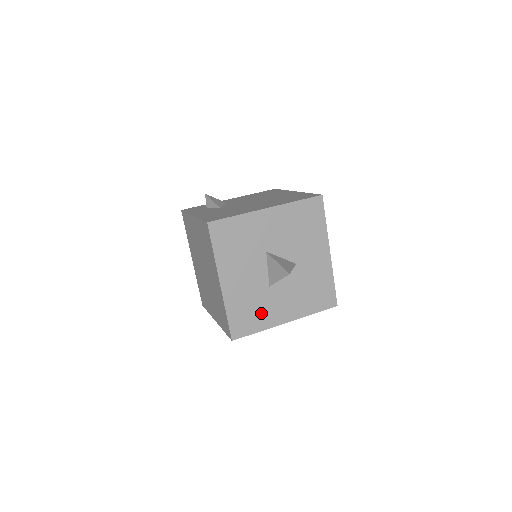
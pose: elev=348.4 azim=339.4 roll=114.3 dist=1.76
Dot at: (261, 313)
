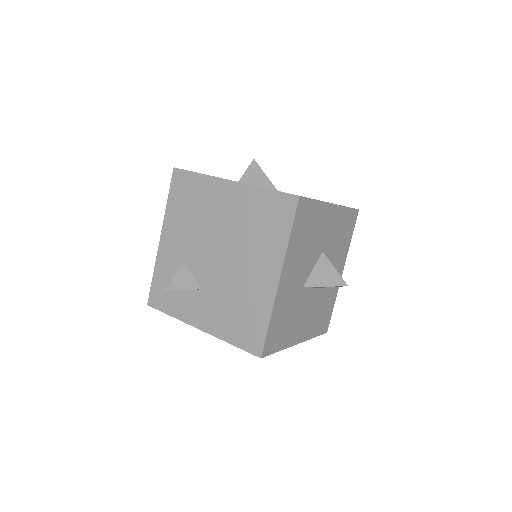
Dot at: (328, 300)
